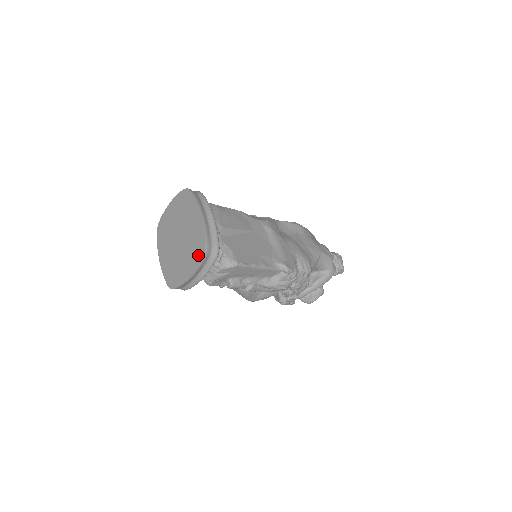
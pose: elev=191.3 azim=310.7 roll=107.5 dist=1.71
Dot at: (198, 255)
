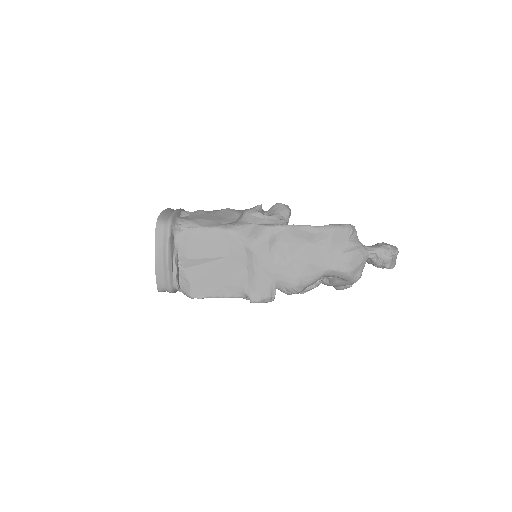
Dot at: occluded
